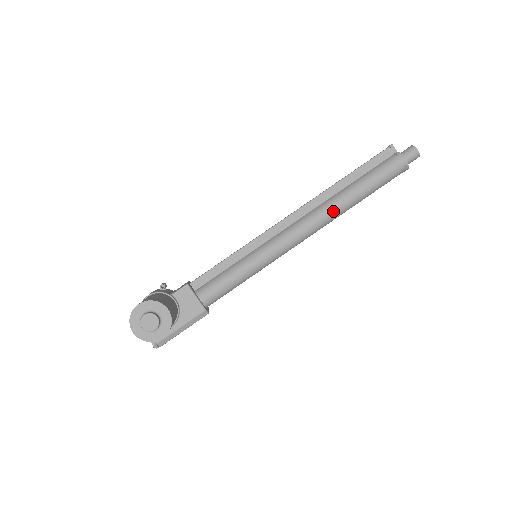
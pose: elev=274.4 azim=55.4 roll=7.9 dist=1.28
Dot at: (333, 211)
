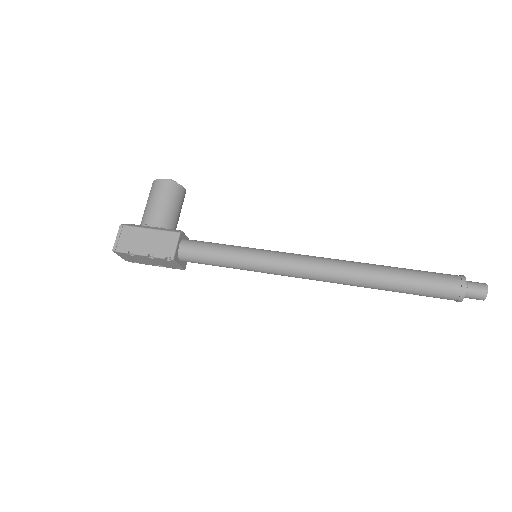
Dot at: (354, 262)
